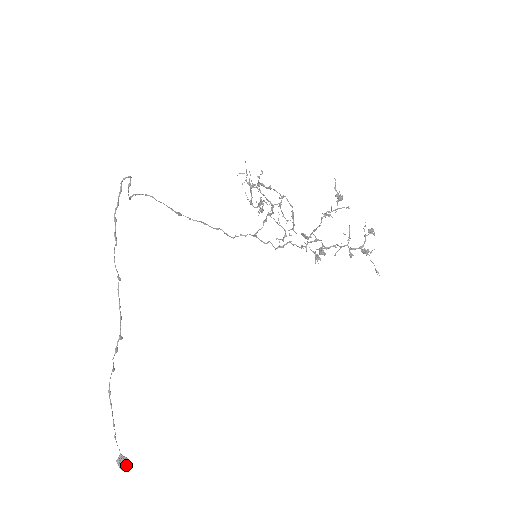
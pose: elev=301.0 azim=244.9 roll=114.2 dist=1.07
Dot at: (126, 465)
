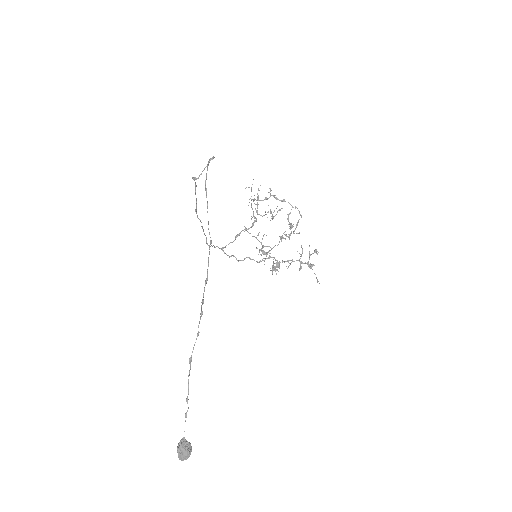
Dot at: (191, 449)
